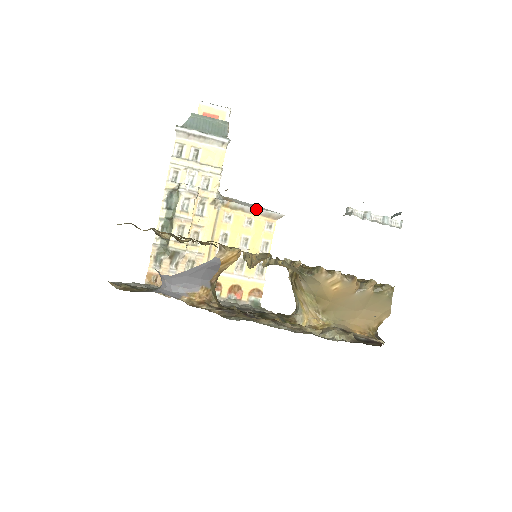
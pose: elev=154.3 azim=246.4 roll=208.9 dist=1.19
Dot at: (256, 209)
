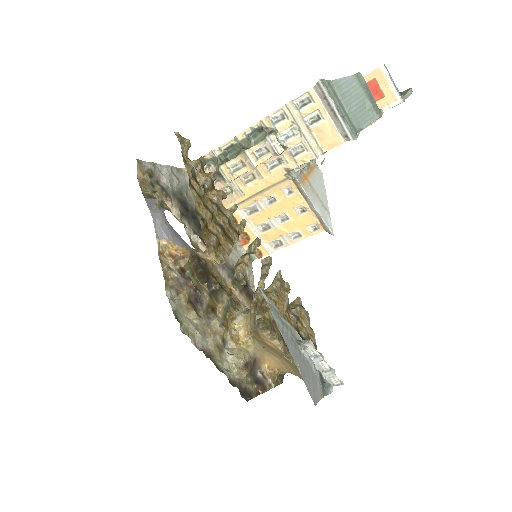
Dot at: (316, 209)
